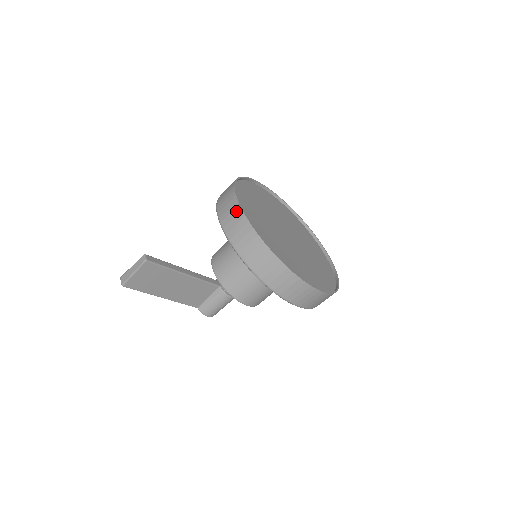
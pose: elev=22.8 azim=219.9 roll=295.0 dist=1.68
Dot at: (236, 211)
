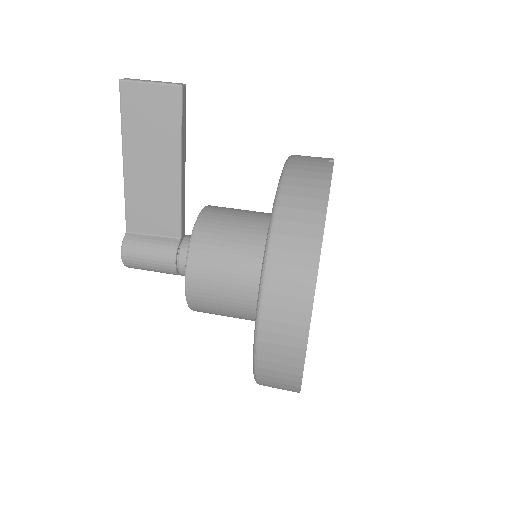
Dot at: (324, 160)
